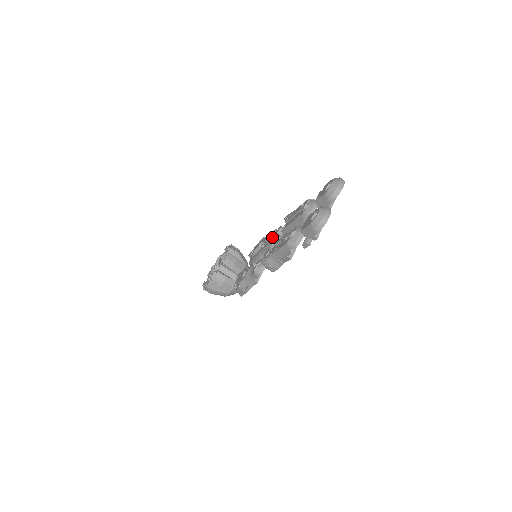
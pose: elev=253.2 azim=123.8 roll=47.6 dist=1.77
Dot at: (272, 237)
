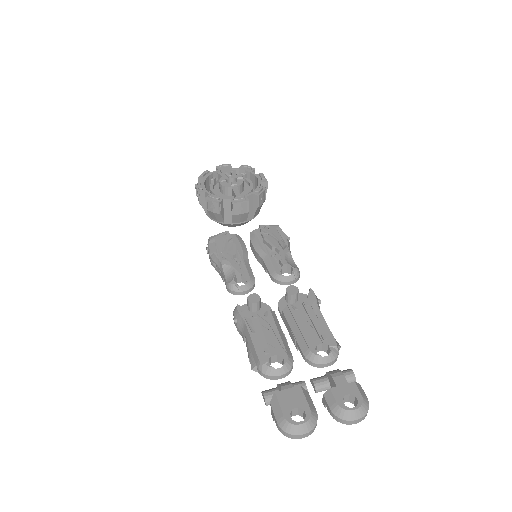
Dot at: (287, 267)
